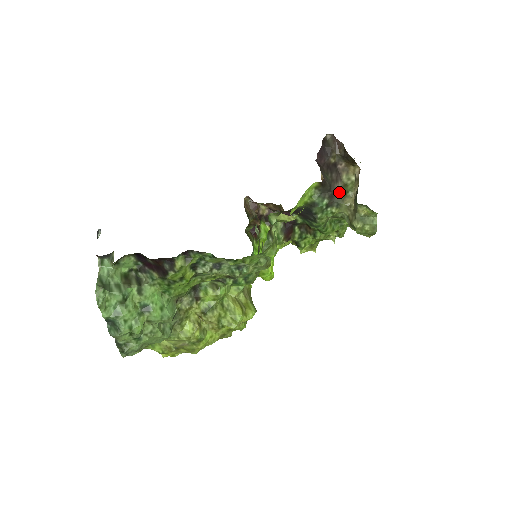
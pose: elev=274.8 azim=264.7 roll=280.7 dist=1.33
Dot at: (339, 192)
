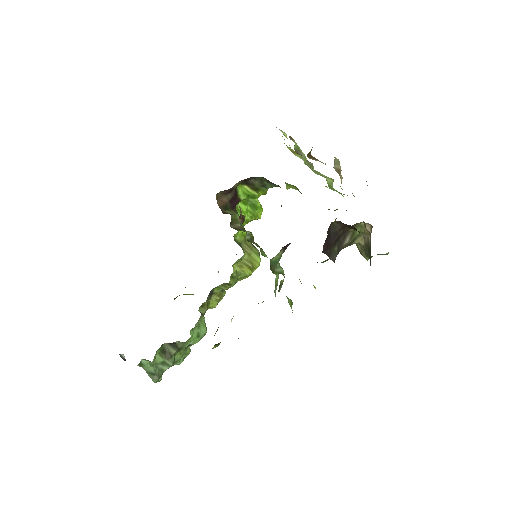
Dot at: (347, 245)
